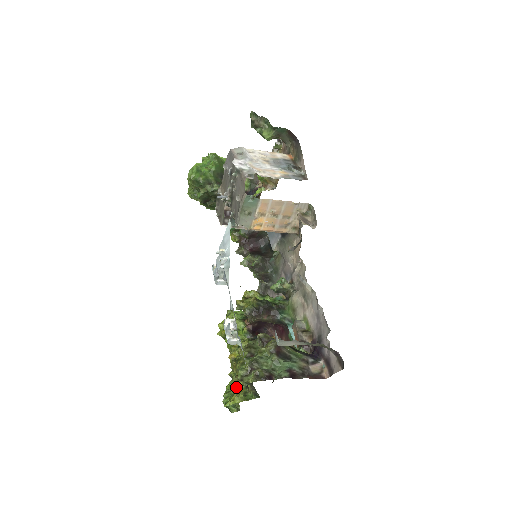
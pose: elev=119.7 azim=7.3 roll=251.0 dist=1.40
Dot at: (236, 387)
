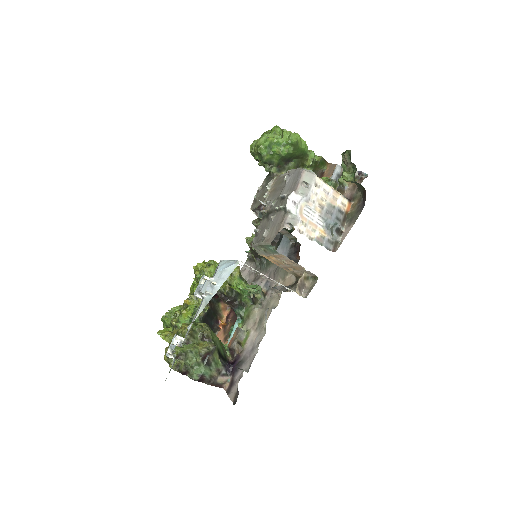
Dot at: (174, 325)
